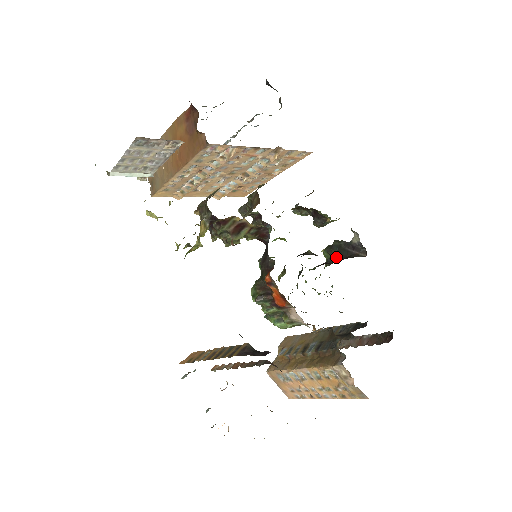
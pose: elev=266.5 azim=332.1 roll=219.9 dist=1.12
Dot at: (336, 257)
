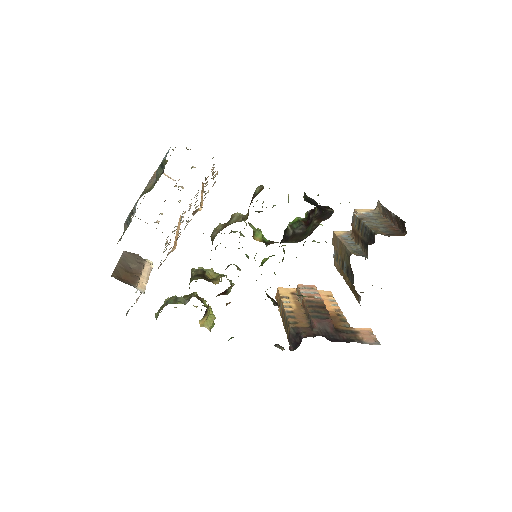
Dot at: occluded
